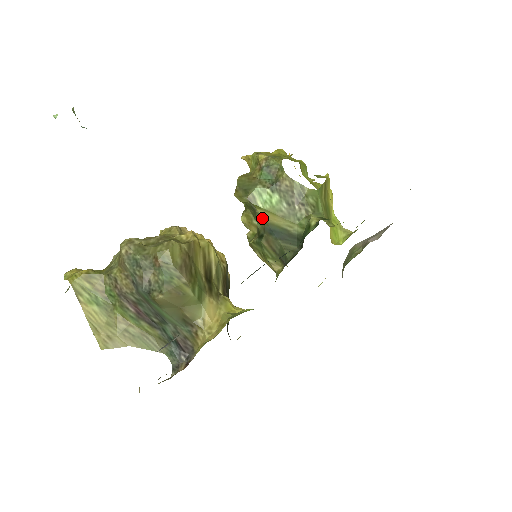
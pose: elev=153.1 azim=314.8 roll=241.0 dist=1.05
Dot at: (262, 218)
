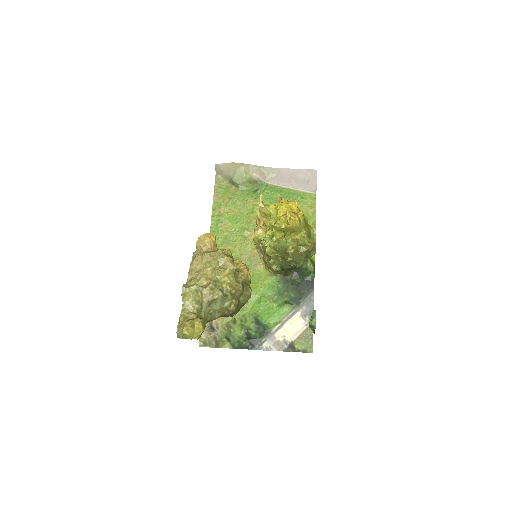
Dot at: (291, 266)
